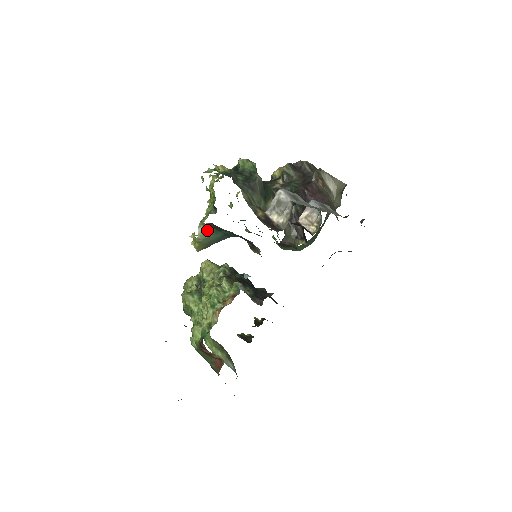
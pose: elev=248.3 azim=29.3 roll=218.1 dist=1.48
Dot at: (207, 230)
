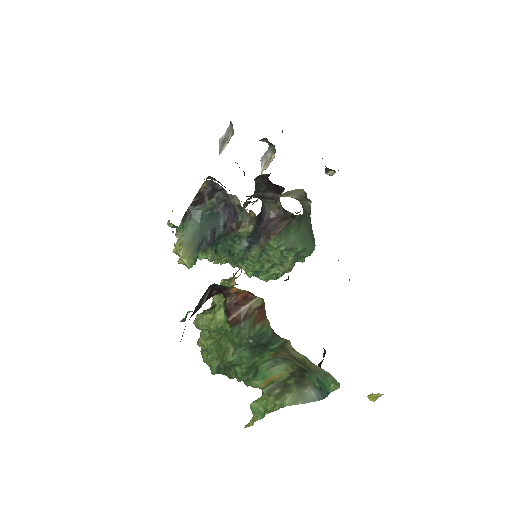
Dot at: (183, 226)
